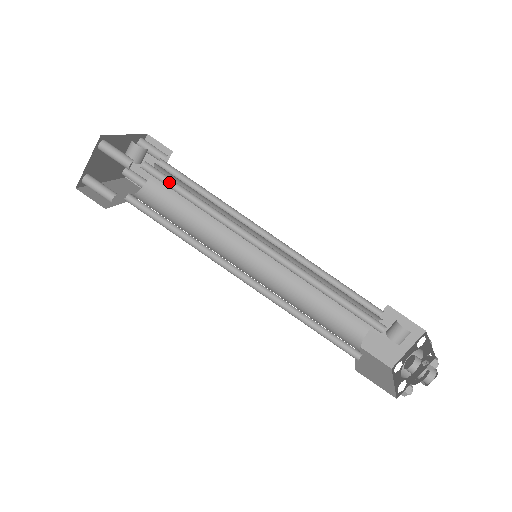
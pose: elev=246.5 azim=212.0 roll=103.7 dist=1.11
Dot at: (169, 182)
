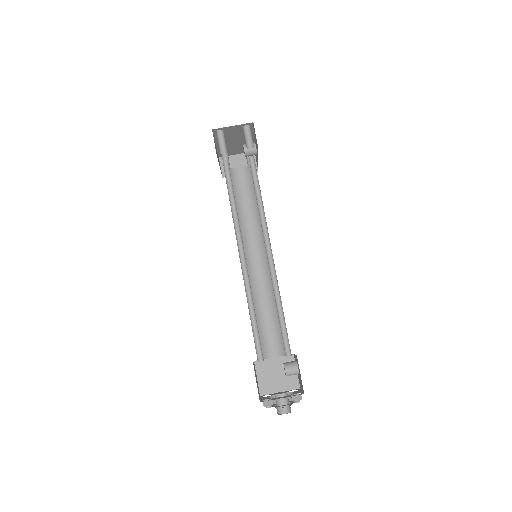
Dot at: (254, 177)
